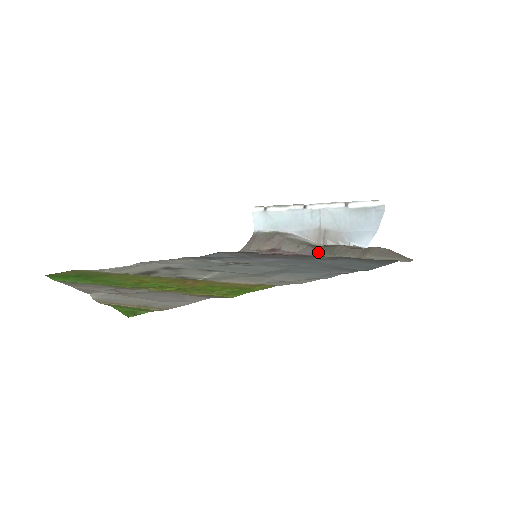
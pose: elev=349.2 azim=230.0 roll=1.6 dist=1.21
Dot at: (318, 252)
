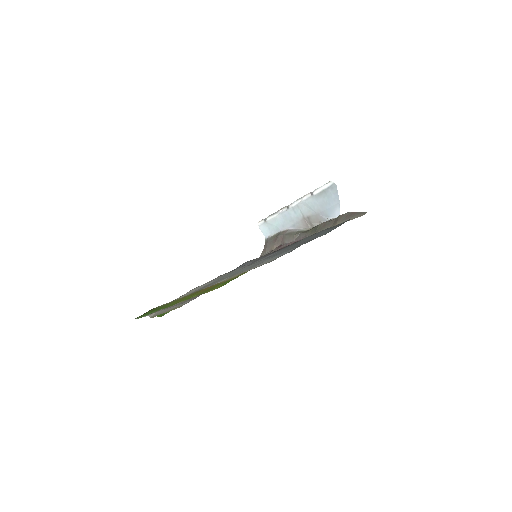
Dot at: (307, 235)
